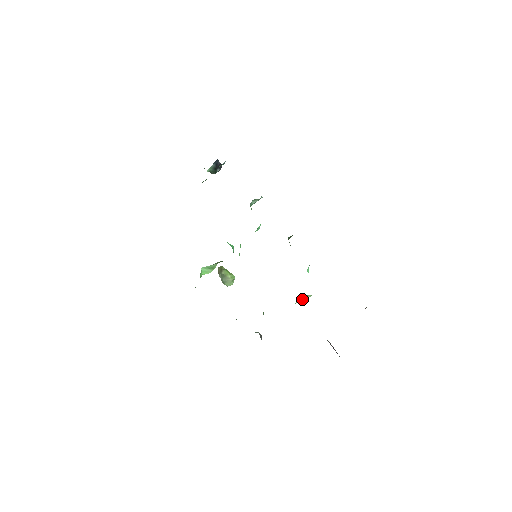
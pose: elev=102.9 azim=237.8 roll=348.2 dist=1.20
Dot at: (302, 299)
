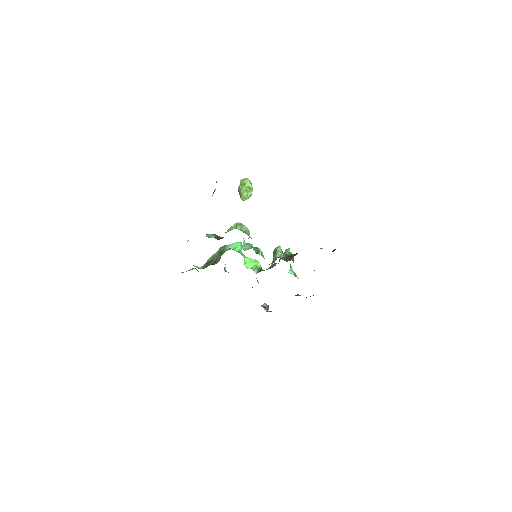
Dot at: occluded
